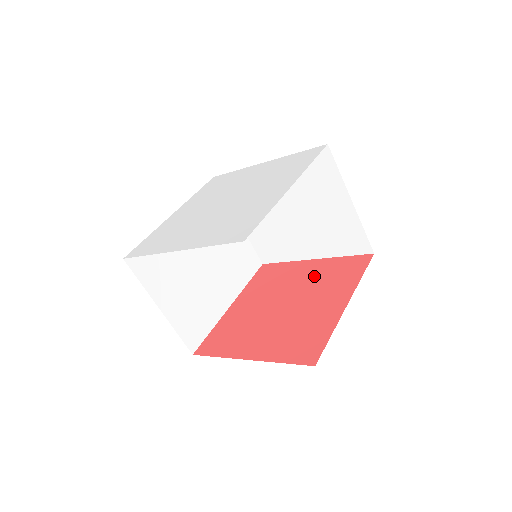
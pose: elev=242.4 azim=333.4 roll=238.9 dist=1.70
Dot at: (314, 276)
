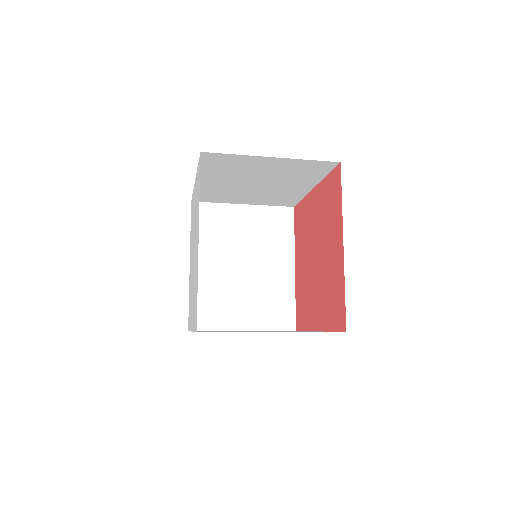
Dot at: (330, 269)
